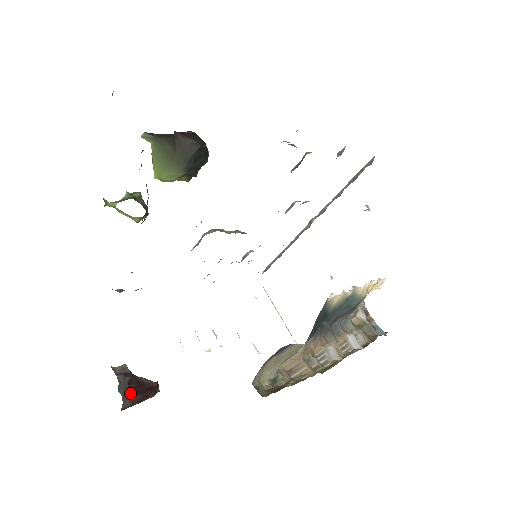
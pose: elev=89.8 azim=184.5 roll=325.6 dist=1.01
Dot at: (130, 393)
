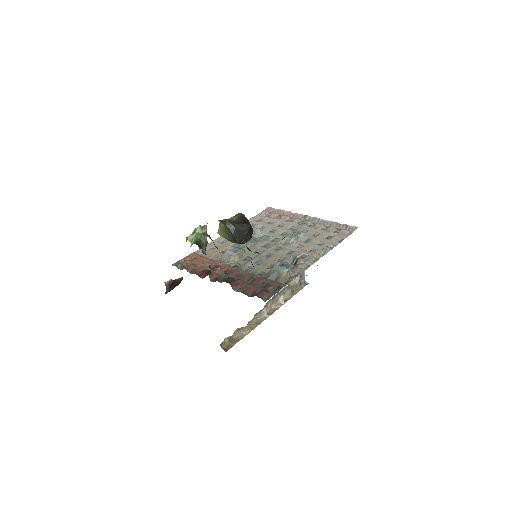
Dot at: (170, 289)
